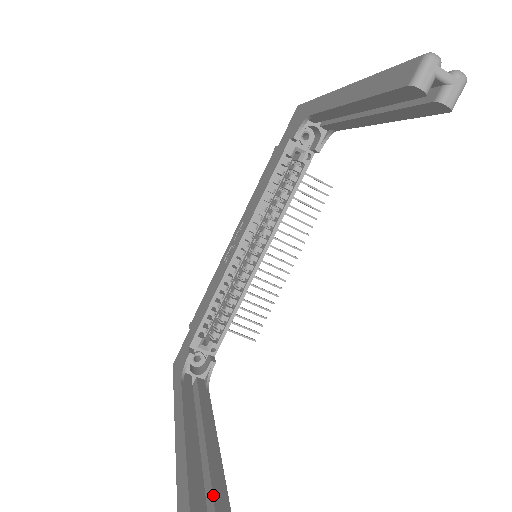
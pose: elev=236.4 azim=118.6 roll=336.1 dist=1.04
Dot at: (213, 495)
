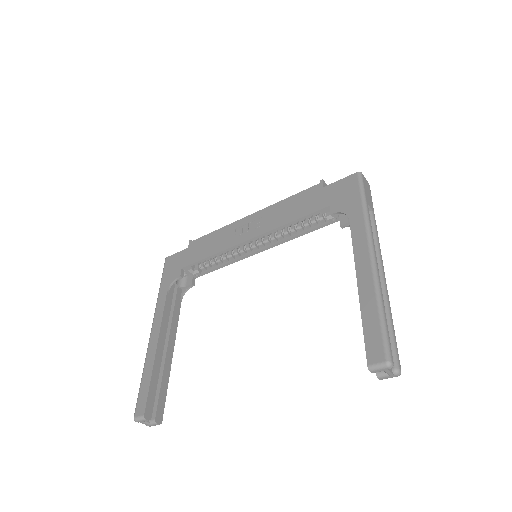
Dot at: (158, 400)
